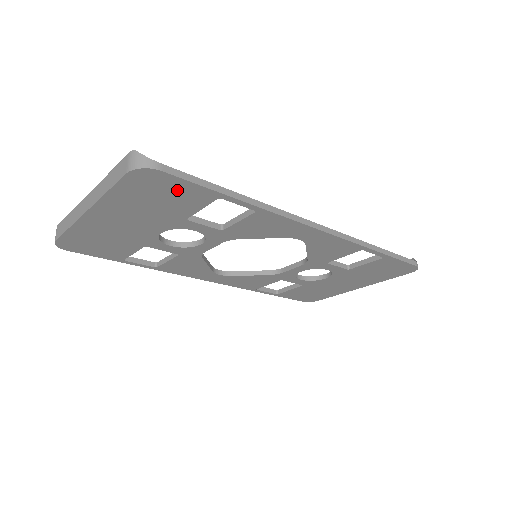
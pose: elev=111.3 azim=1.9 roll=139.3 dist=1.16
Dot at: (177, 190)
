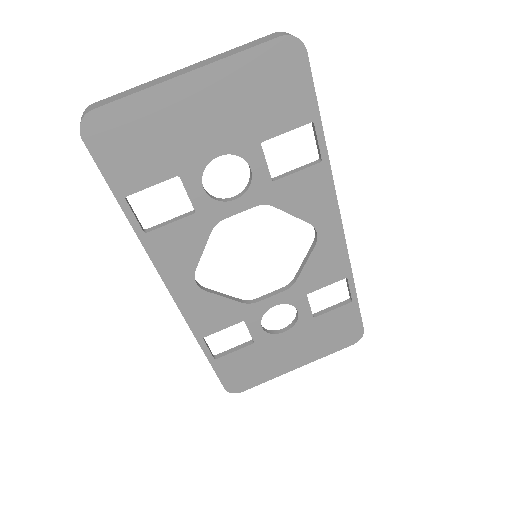
Dot at: (294, 88)
